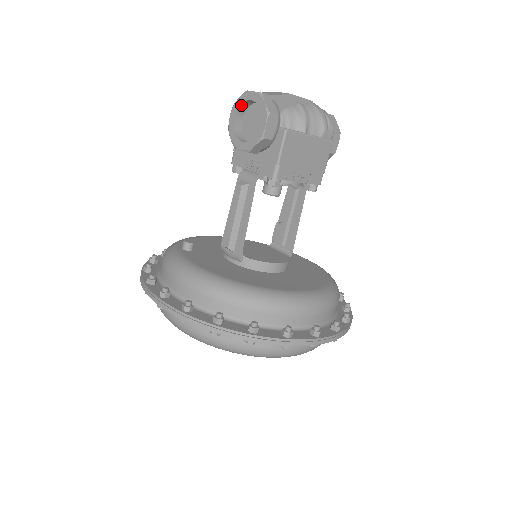
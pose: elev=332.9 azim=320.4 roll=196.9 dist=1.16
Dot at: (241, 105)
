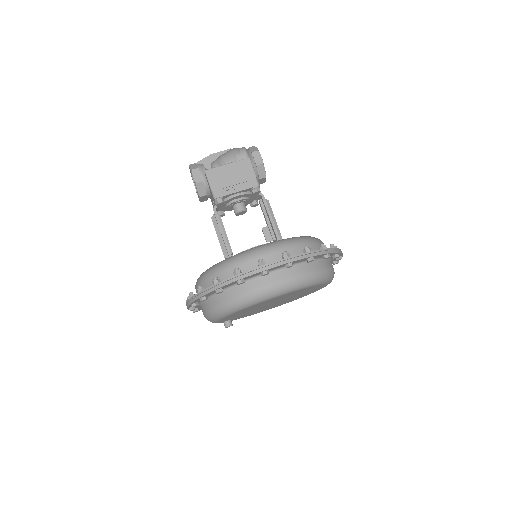
Dot at: (193, 180)
